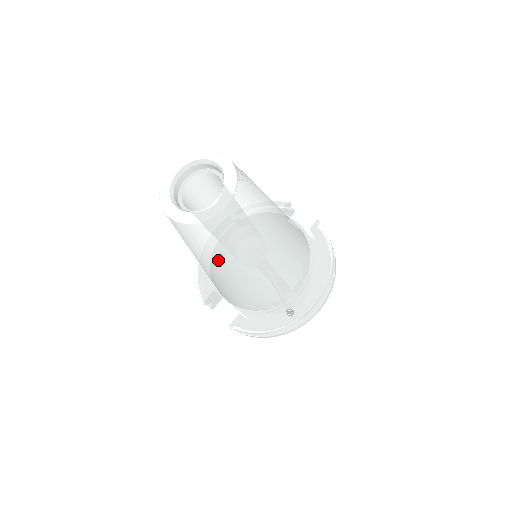
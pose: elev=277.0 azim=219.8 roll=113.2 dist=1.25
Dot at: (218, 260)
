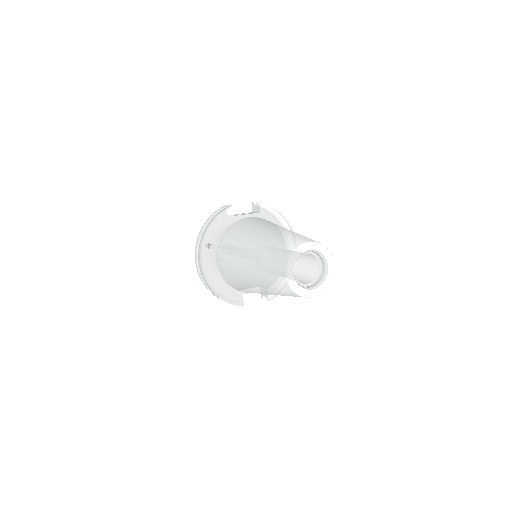
Dot at: occluded
